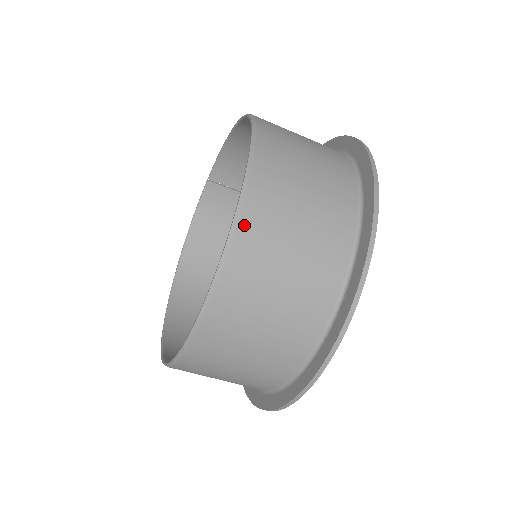
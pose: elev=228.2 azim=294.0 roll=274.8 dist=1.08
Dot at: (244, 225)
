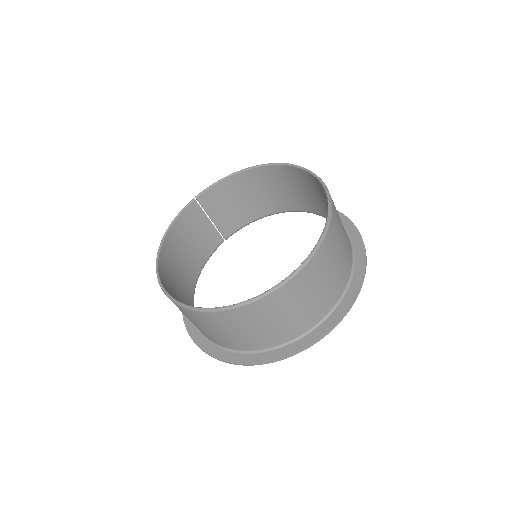
Dot at: (333, 214)
